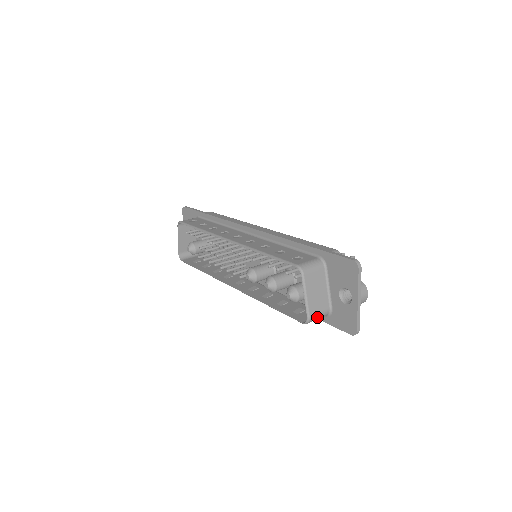
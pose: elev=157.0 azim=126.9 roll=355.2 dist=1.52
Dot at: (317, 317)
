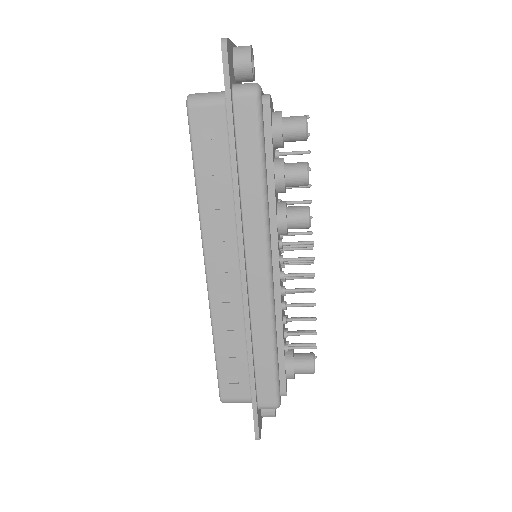
Dot at: (203, 94)
